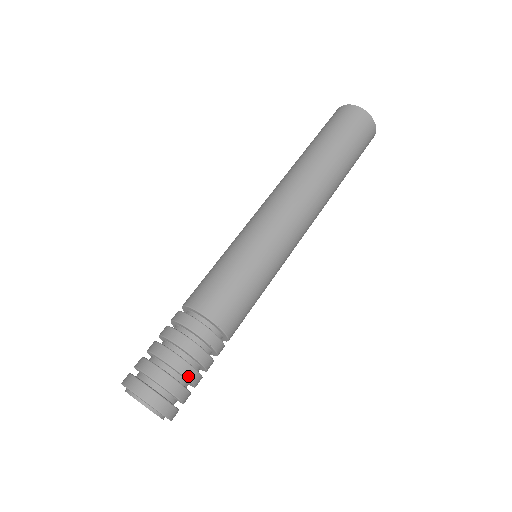
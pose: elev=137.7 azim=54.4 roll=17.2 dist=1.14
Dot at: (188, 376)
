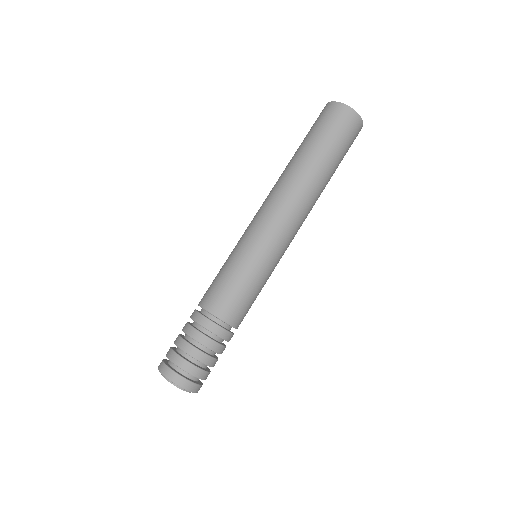
Dot at: (203, 361)
